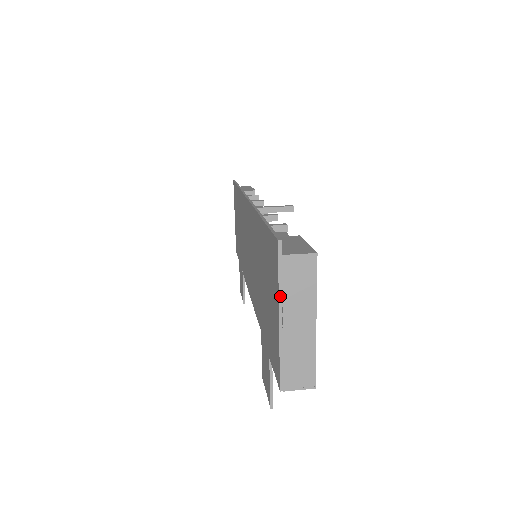
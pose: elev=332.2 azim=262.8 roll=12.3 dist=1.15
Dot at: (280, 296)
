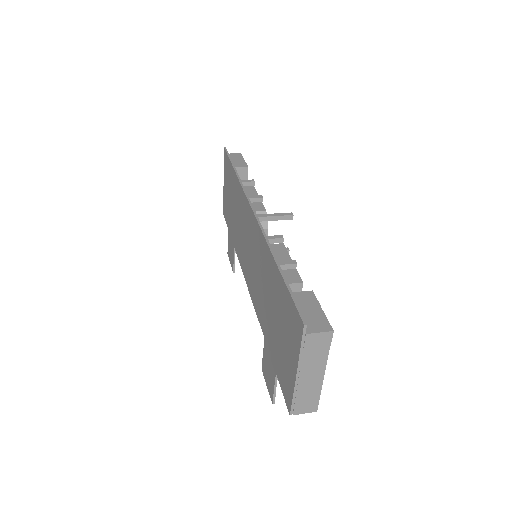
Dot at: (300, 359)
